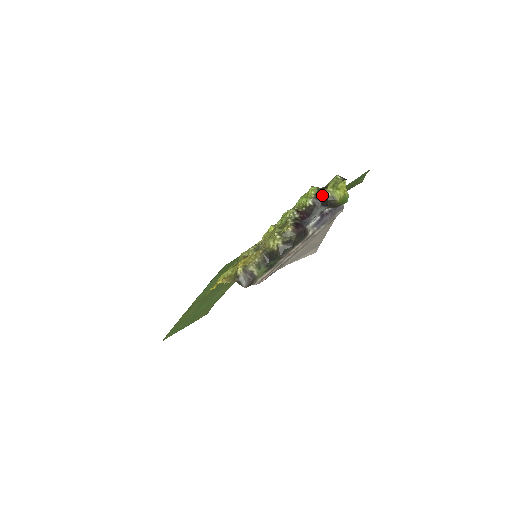
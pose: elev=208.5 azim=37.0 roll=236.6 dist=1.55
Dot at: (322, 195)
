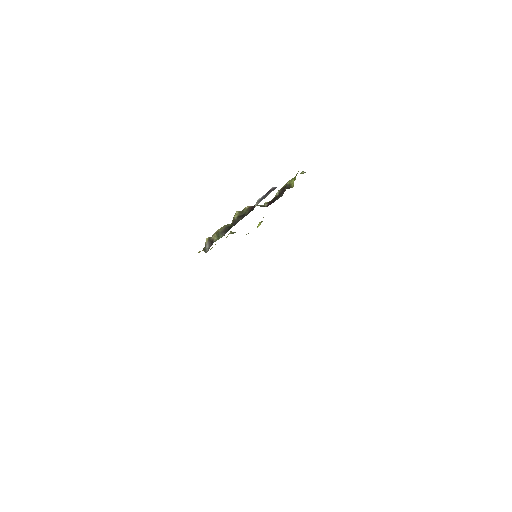
Dot at: occluded
